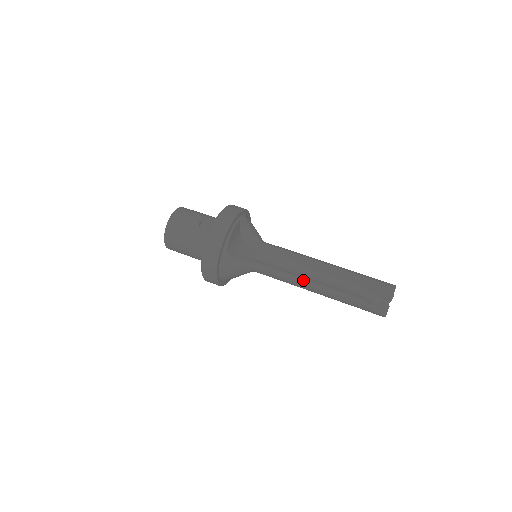
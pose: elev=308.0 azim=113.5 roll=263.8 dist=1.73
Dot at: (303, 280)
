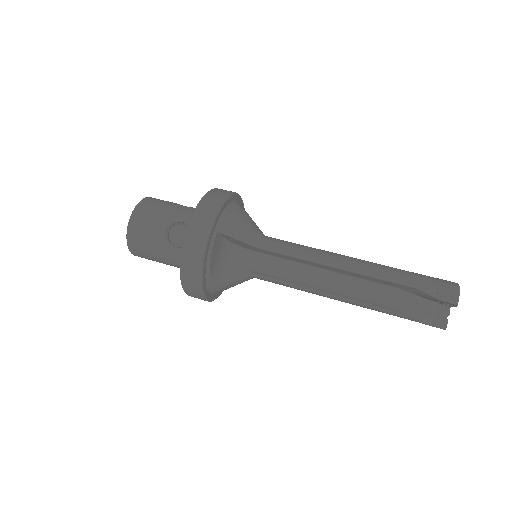
Dot at: (324, 295)
